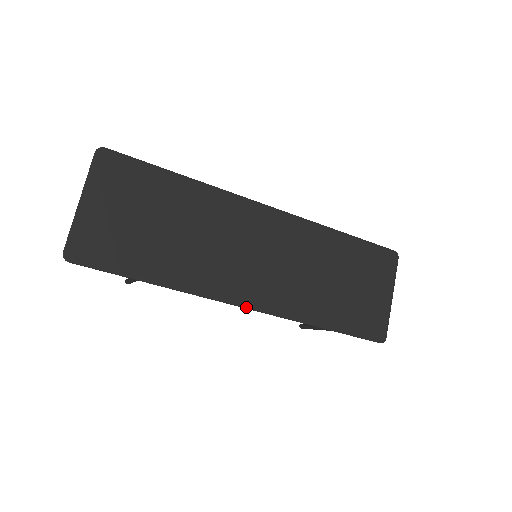
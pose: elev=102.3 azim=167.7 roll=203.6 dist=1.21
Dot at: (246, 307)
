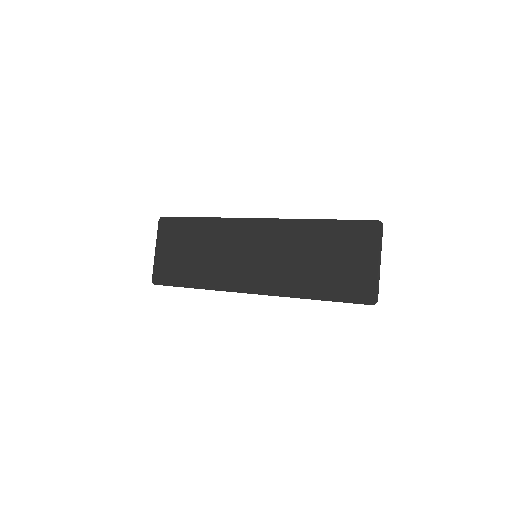
Dot at: (252, 293)
